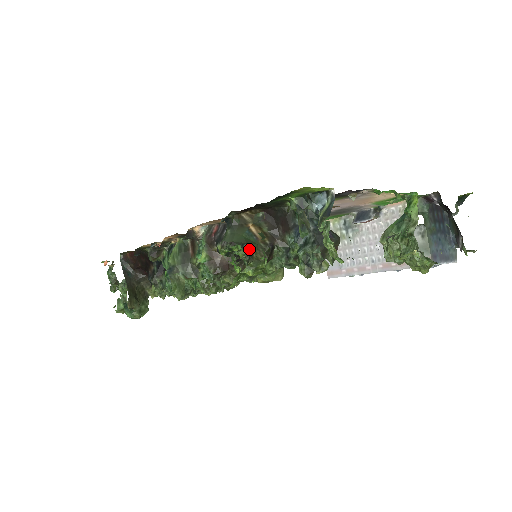
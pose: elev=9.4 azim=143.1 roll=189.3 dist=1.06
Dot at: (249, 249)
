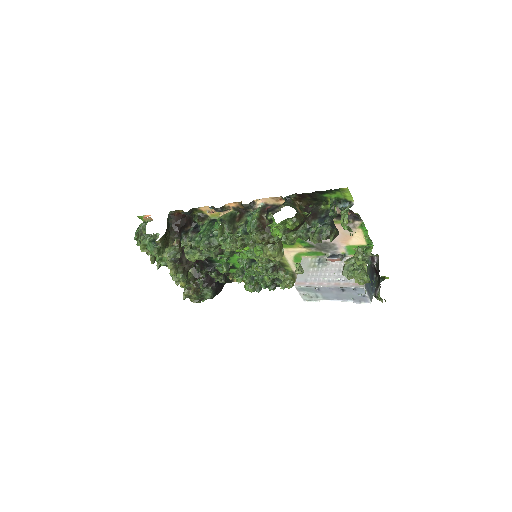
Dot at: (297, 211)
